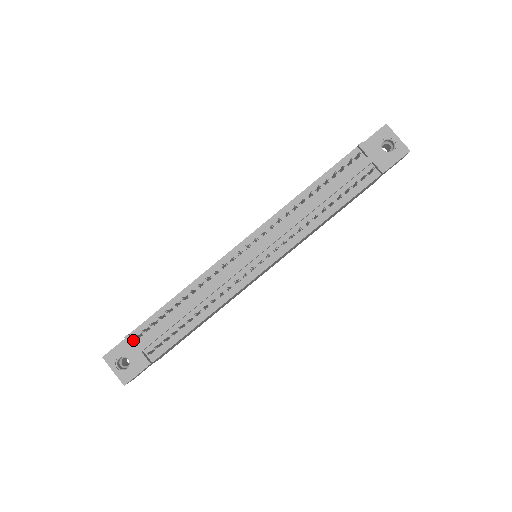
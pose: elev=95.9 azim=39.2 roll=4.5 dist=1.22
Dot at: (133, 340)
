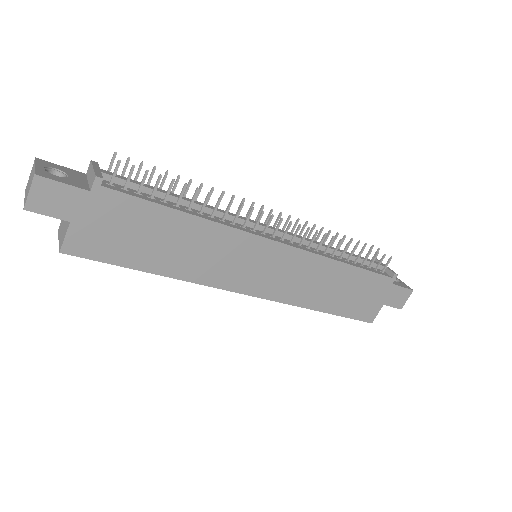
Dot at: occluded
